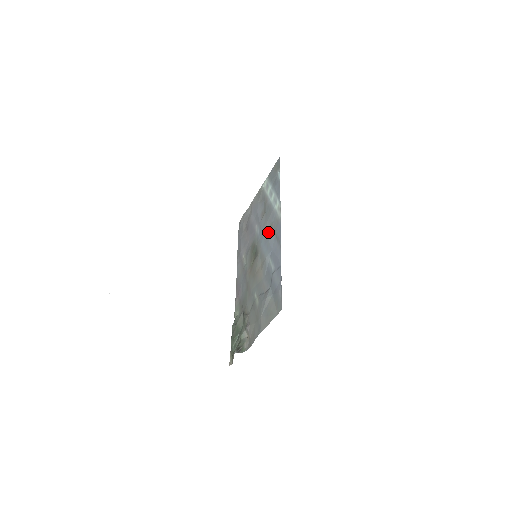
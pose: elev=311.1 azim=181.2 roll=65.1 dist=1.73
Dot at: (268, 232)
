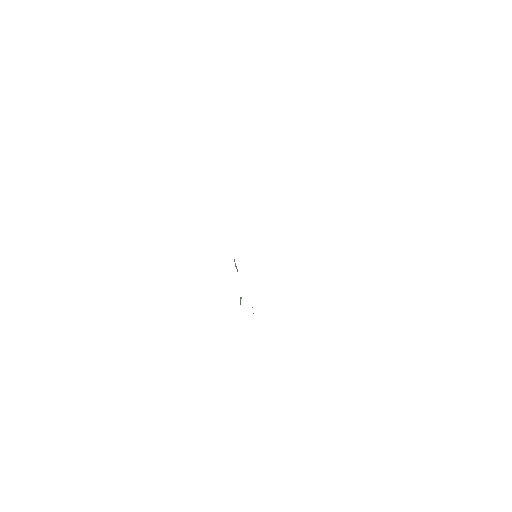
Dot at: occluded
